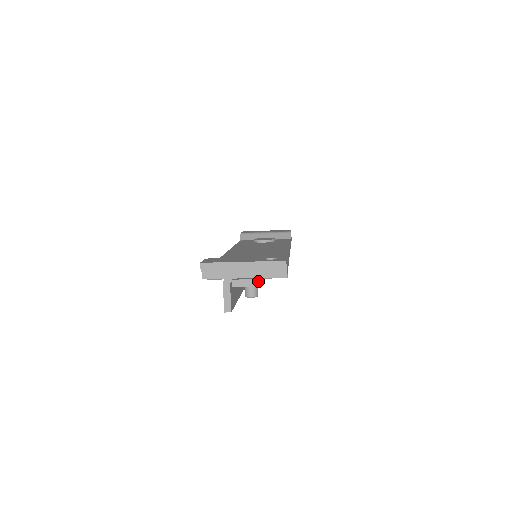
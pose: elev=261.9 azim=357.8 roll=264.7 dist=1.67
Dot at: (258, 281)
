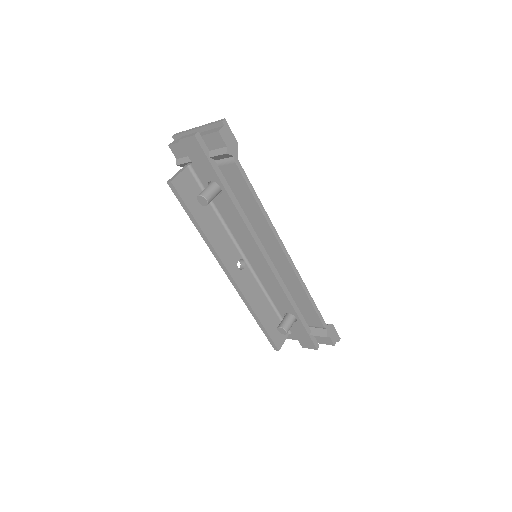
Dot at: (197, 133)
